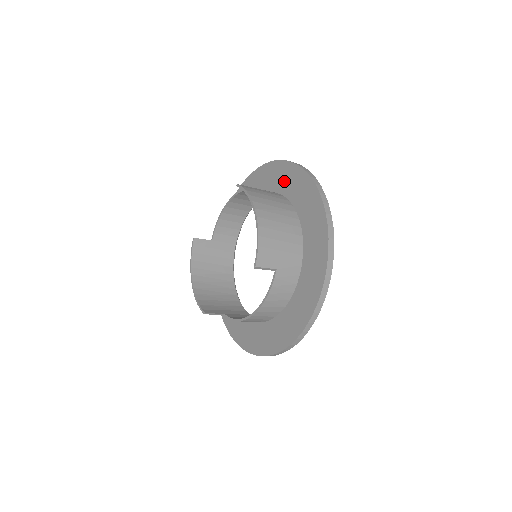
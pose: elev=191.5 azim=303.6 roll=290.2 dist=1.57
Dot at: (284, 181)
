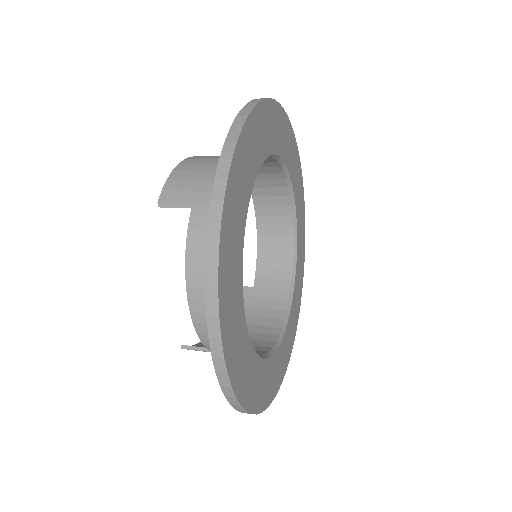
Dot at: occluded
